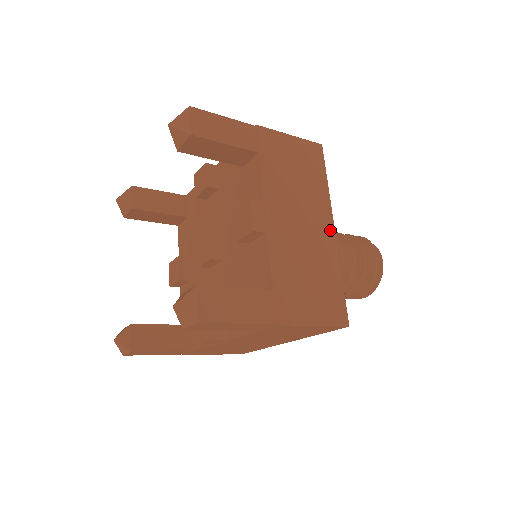
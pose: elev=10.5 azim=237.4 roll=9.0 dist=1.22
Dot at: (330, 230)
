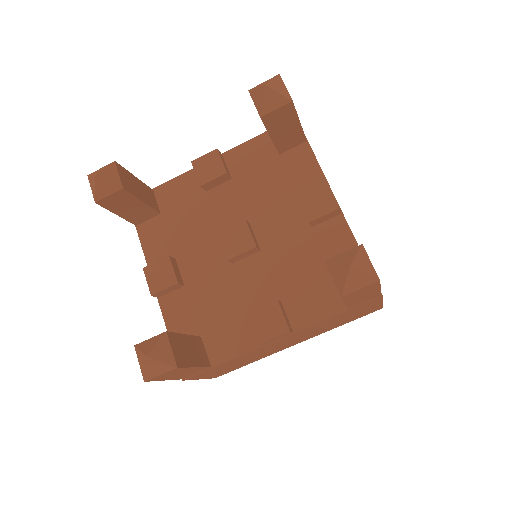
Dot at: occluded
